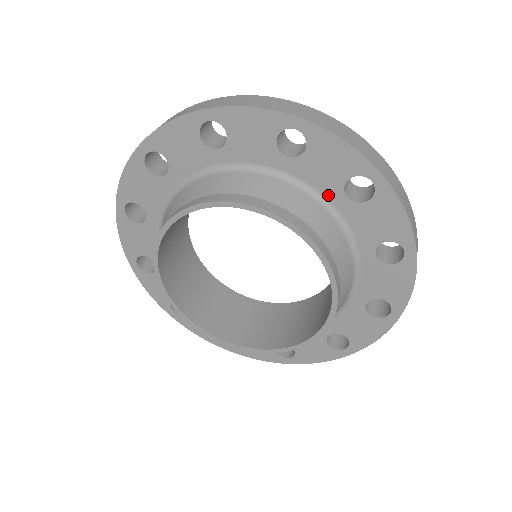
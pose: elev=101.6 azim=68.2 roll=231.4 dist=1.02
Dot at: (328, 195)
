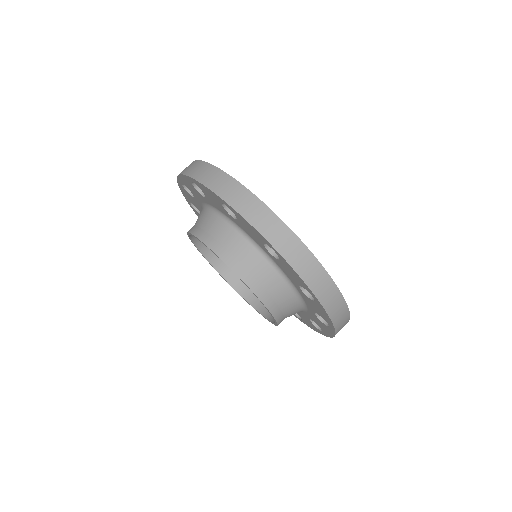
Dot at: (291, 280)
